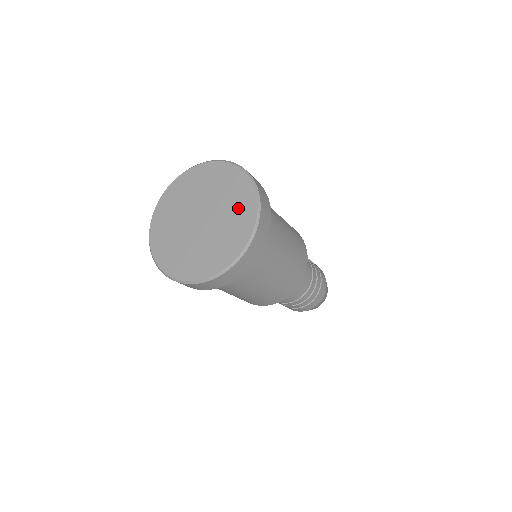
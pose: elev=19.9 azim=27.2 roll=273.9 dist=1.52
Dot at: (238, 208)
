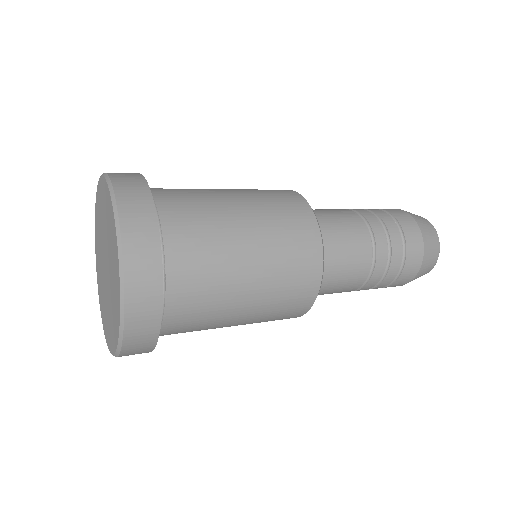
Dot at: (113, 316)
